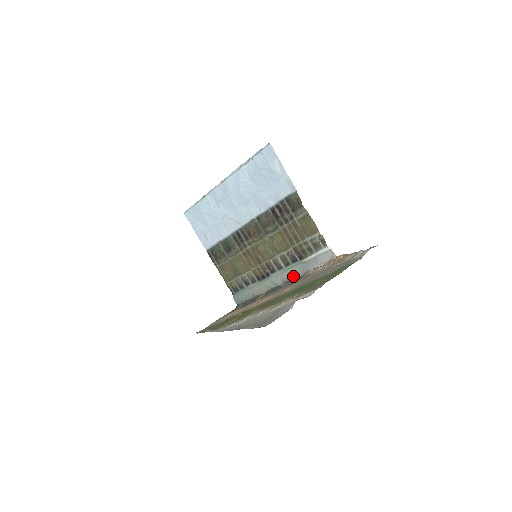
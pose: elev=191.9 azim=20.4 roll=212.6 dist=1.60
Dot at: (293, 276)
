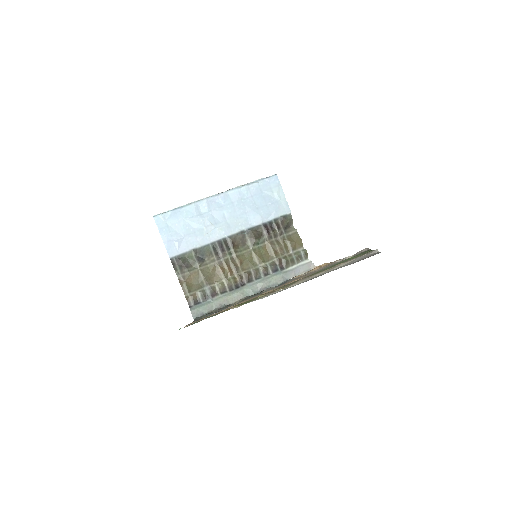
Dot at: (272, 284)
